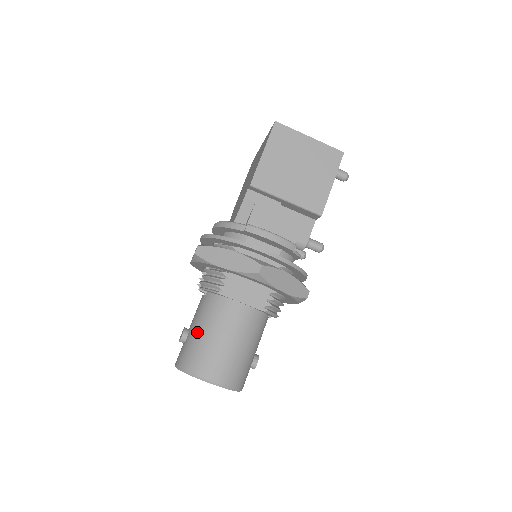
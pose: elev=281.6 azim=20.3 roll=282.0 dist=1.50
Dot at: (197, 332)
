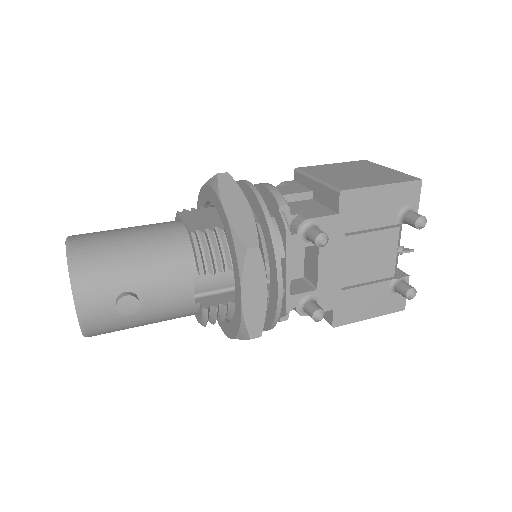
Dot at: occluded
